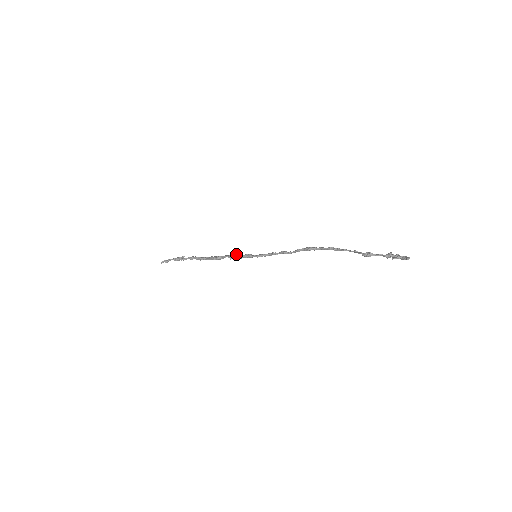
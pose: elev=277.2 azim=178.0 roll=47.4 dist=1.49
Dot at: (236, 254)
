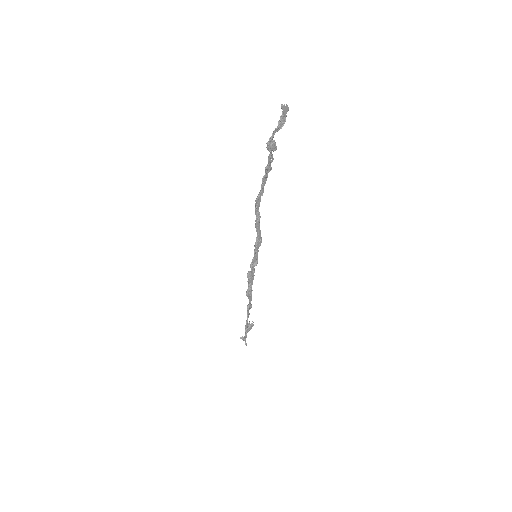
Dot at: (249, 271)
